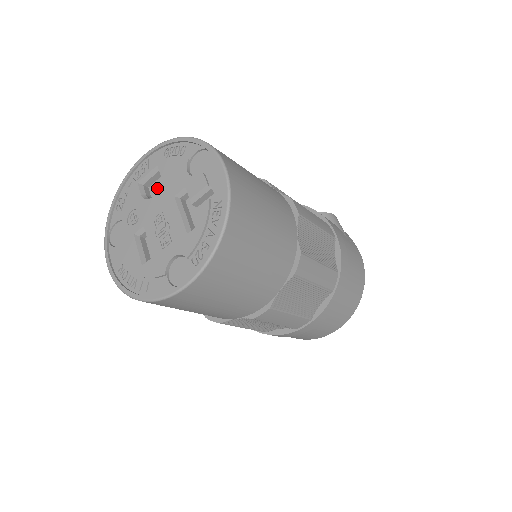
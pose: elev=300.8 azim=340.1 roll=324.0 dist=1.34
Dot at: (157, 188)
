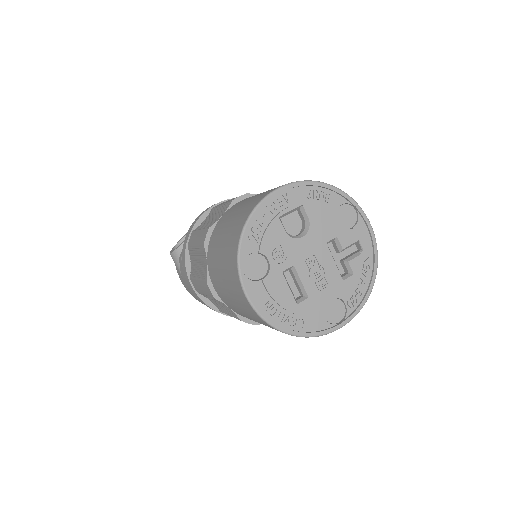
Dot at: (289, 223)
